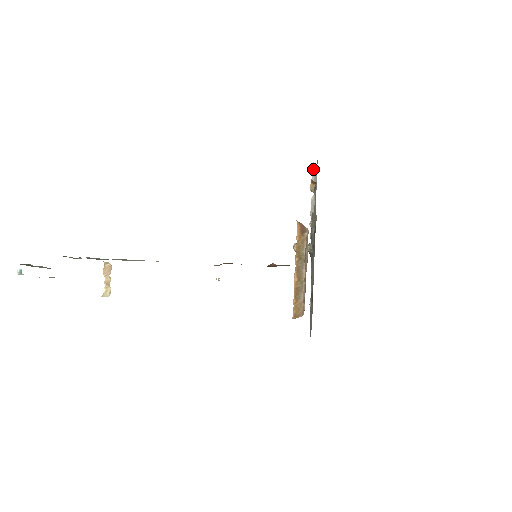
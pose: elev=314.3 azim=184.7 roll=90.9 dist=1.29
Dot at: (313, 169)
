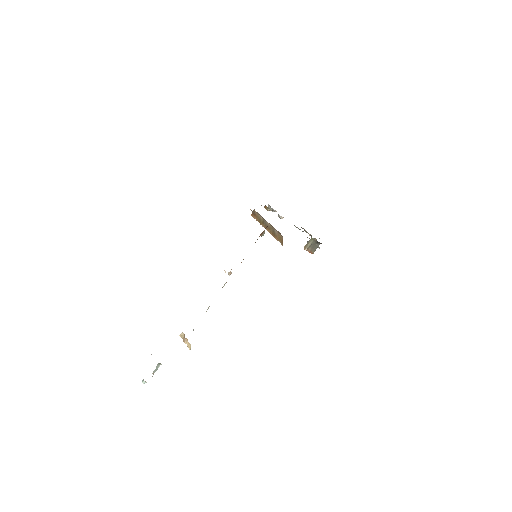
Dot at: occluded
